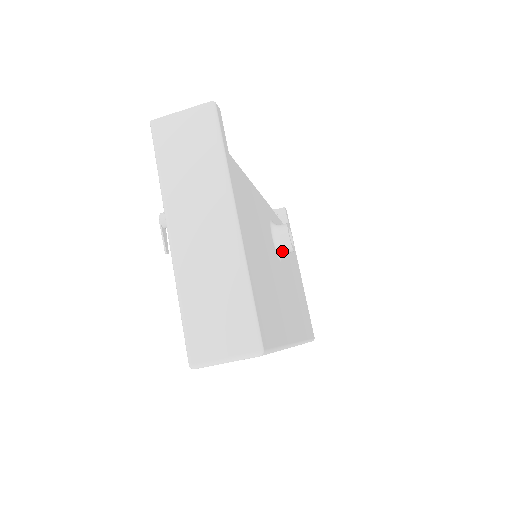
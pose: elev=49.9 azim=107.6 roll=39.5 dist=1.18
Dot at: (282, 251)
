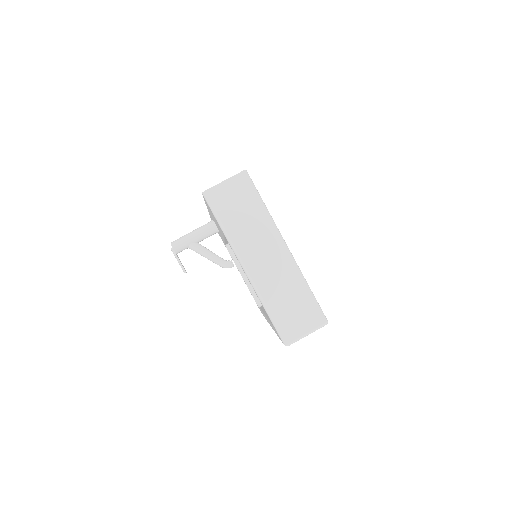
Dot at: occluded
